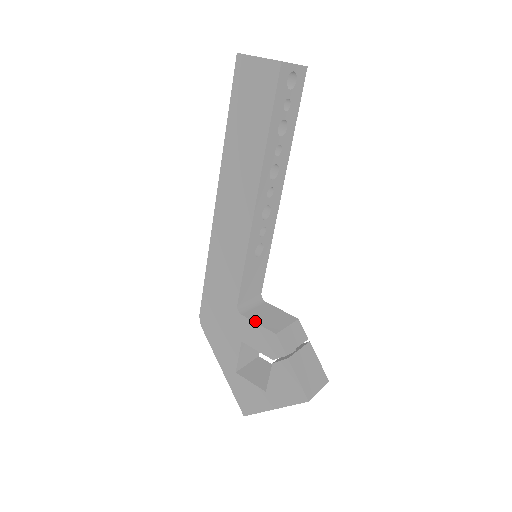
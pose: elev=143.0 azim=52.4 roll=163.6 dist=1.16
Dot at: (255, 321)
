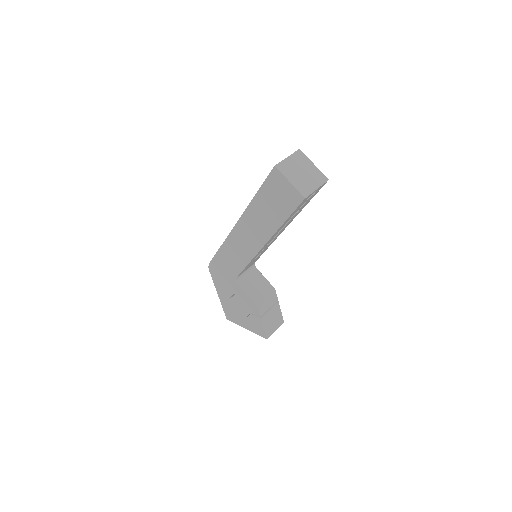
Dot at: (245, 291)
